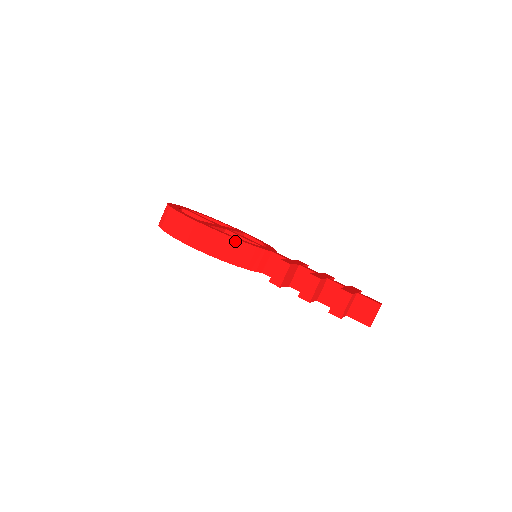
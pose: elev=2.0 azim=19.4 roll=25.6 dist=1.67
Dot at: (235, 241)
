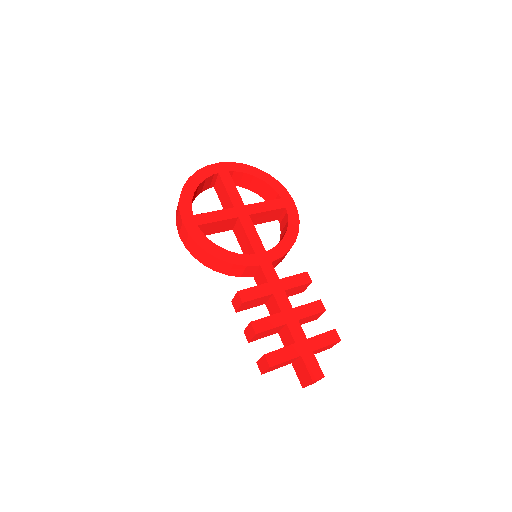
Dot at: (209, 255)
